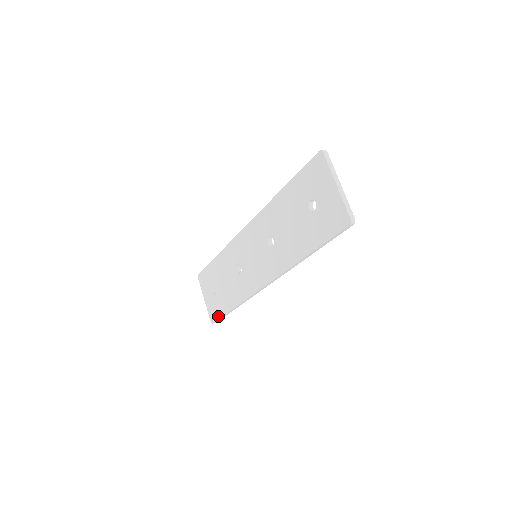
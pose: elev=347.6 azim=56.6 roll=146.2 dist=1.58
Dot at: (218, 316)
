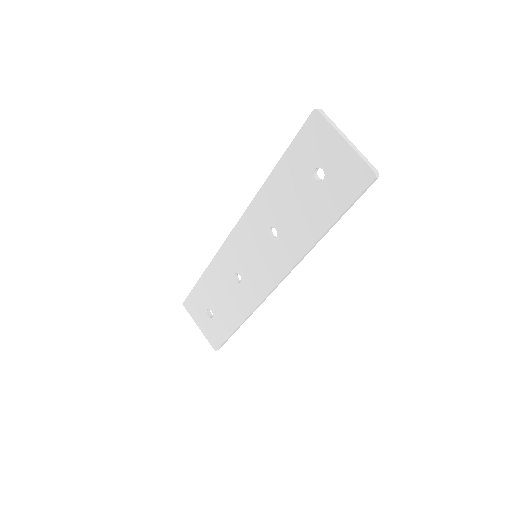
Dot at: (222, 340)
